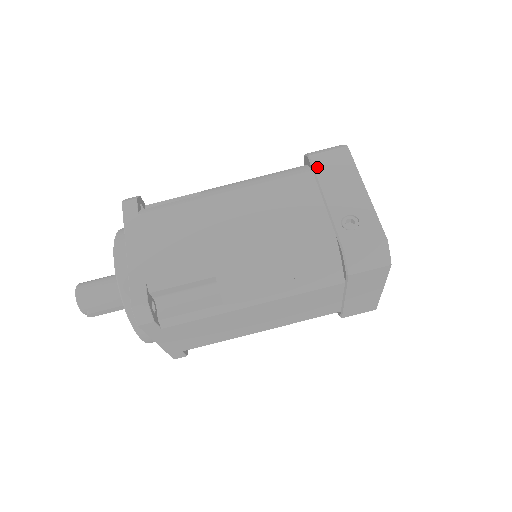
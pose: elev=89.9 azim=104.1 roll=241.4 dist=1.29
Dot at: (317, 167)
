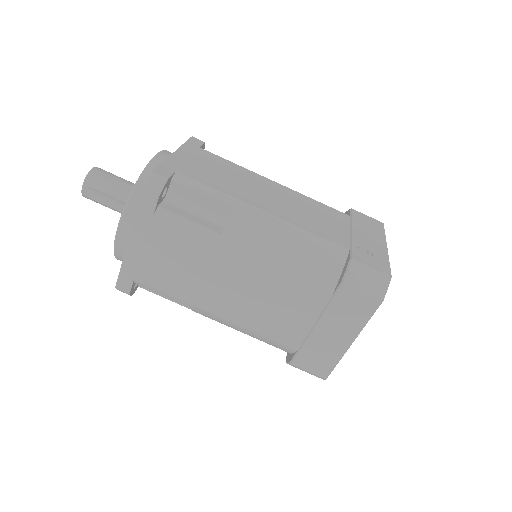
Dot at: (355, 216)
